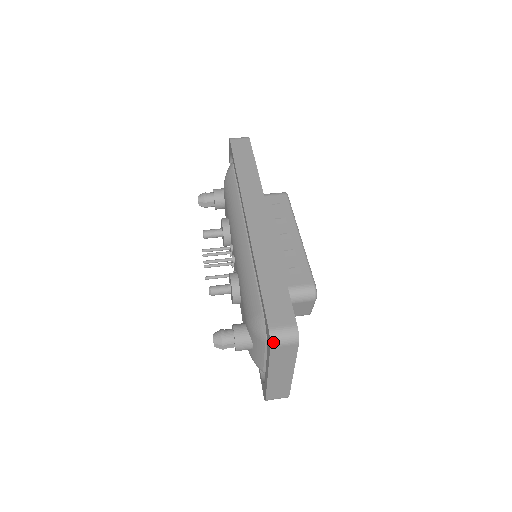
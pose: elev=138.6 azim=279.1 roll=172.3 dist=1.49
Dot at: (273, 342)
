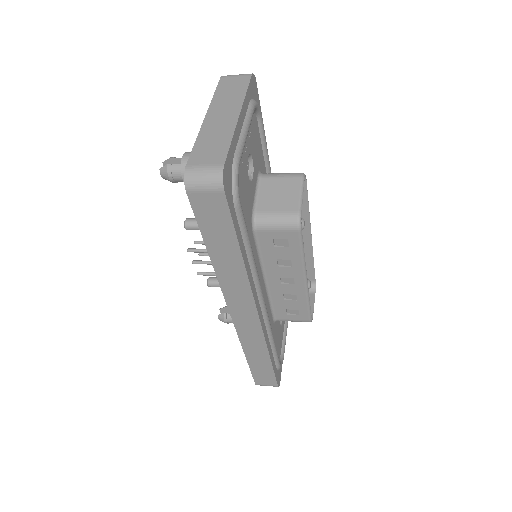
Dot at: (225, 76)
